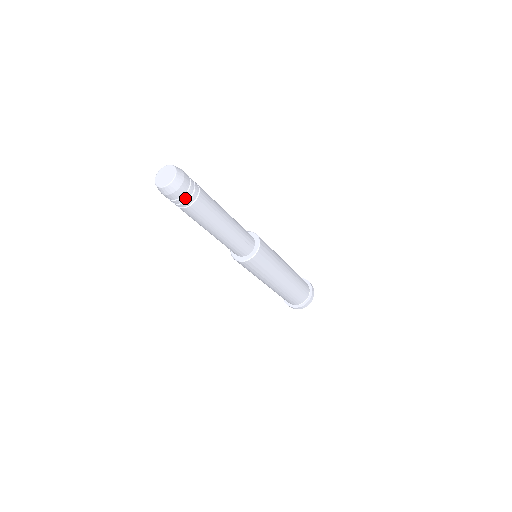
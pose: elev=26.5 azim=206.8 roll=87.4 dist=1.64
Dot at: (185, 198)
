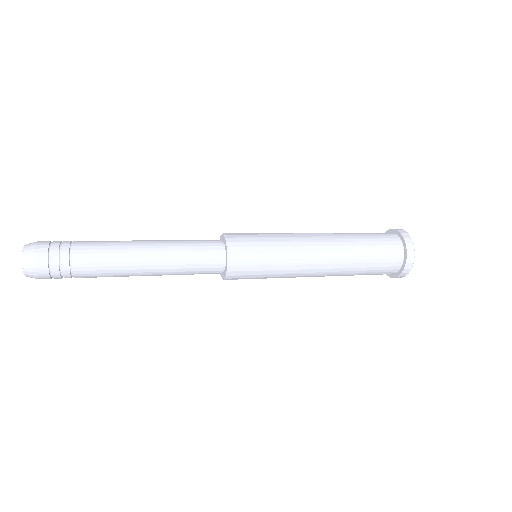
Dot at: (57, 274)
